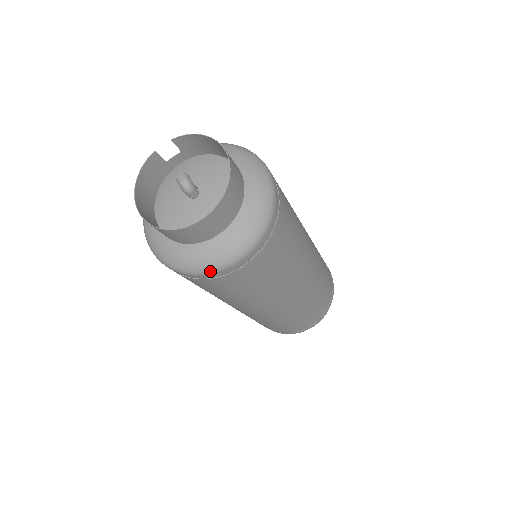
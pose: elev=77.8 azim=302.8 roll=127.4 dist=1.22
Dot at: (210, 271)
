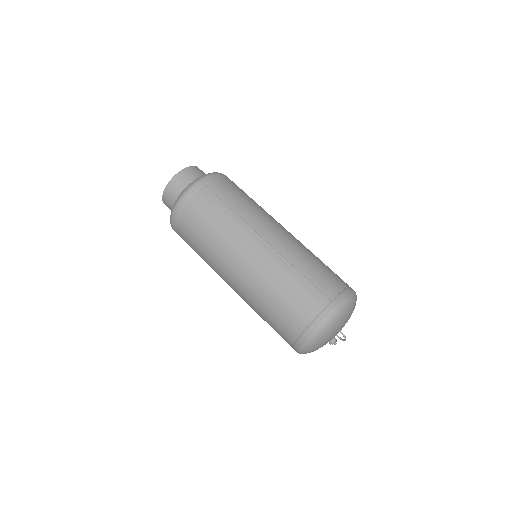
Dot at: (188, 190)
